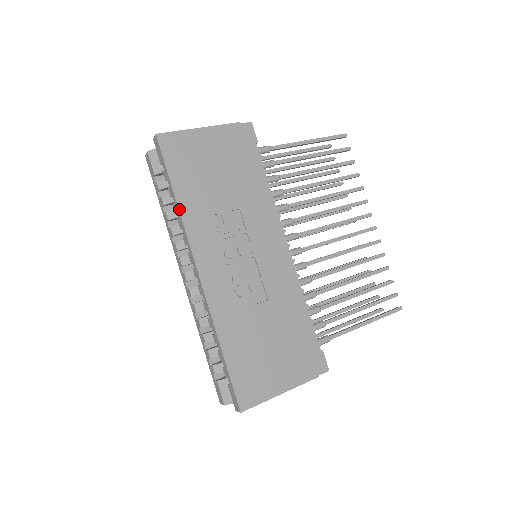
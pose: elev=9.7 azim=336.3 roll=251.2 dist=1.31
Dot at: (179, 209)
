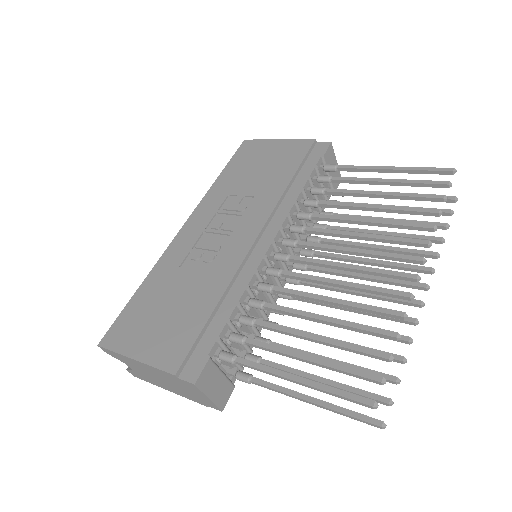
Dot at: (213, 185)
